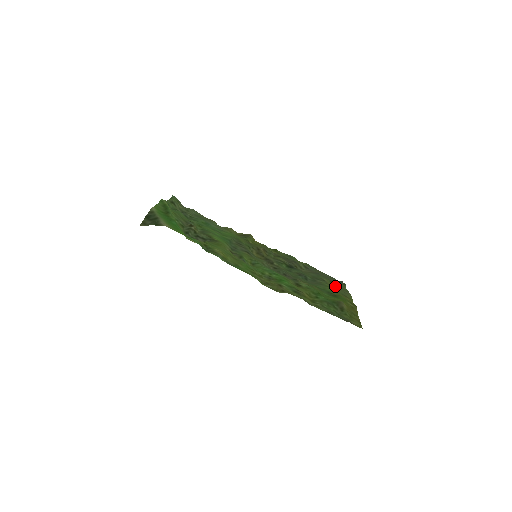
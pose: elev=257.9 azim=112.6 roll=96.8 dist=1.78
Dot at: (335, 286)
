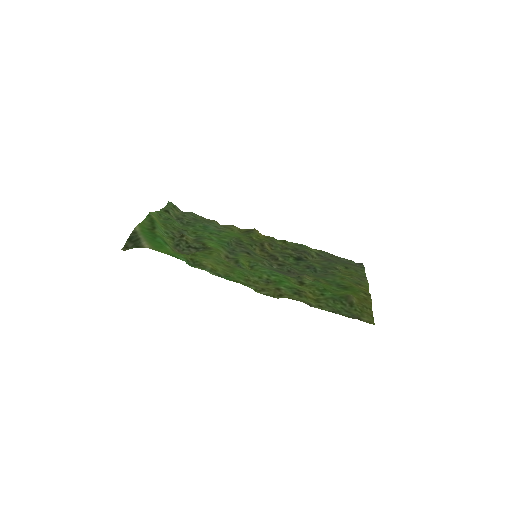
Dot at: (349, 273)
